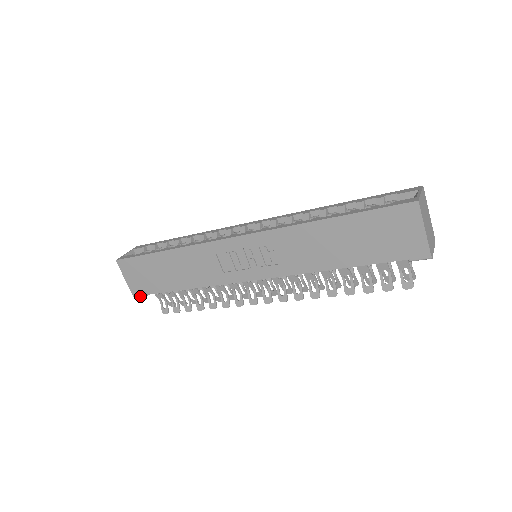
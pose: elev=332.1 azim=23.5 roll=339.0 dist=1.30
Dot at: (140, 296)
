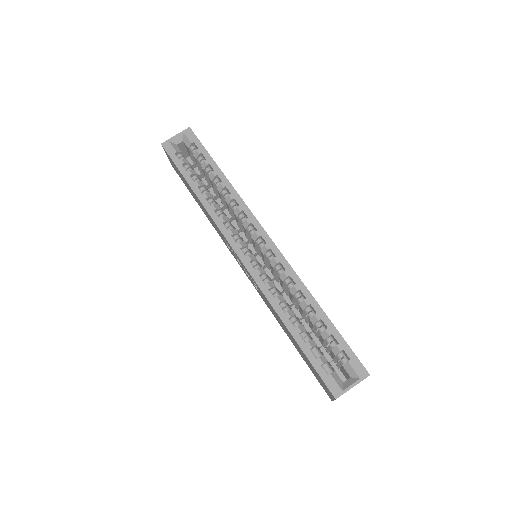
Dot at: occluded
